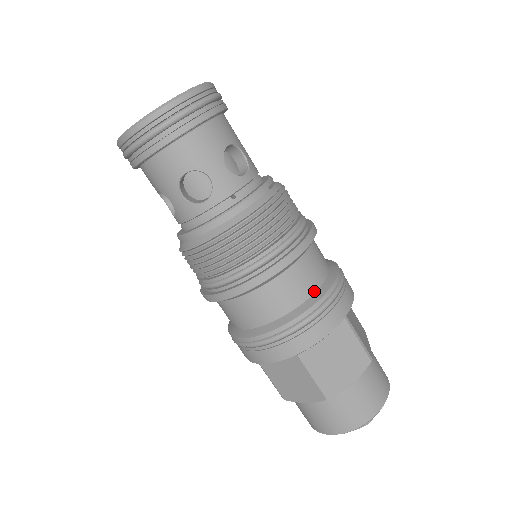
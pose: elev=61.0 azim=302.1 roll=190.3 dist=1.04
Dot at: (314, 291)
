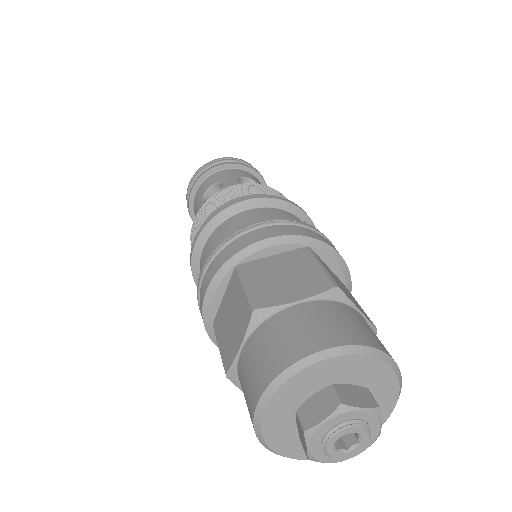
Dot at: occluded
